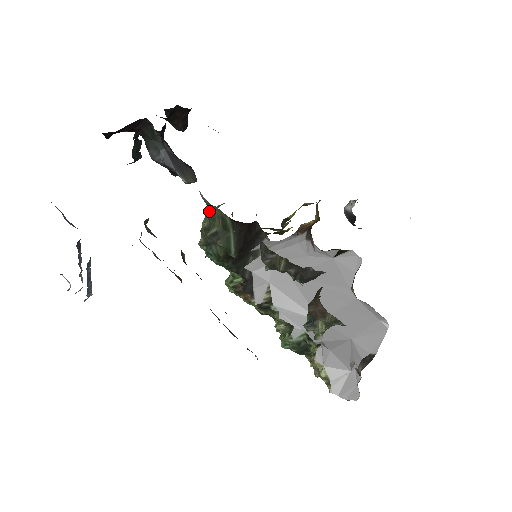
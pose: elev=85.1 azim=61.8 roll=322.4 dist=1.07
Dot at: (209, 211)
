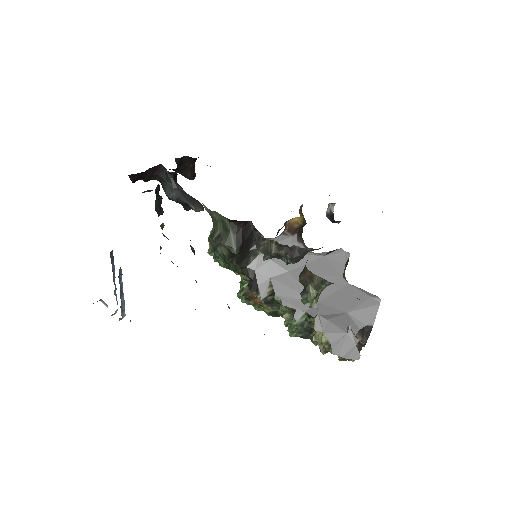
Dot at: (212, 220)
